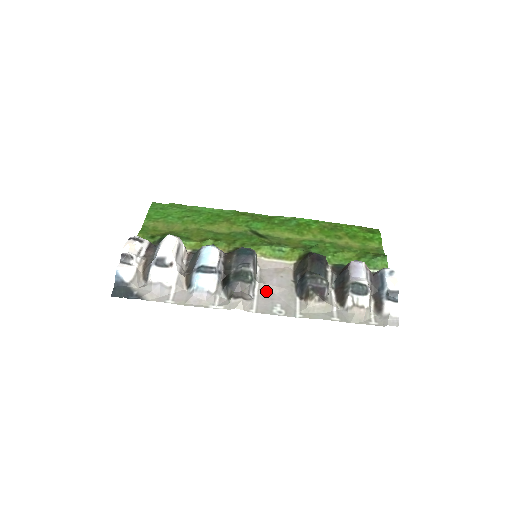
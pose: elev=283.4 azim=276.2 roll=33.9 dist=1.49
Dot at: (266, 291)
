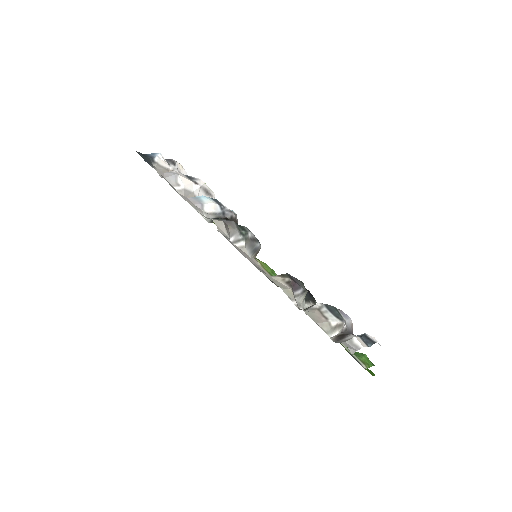
Dot at: (244, 253)
